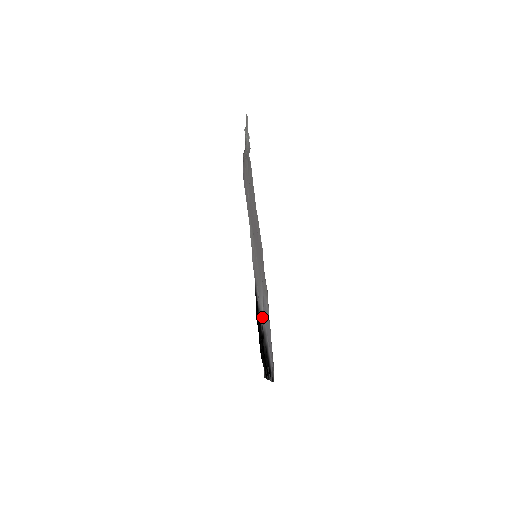
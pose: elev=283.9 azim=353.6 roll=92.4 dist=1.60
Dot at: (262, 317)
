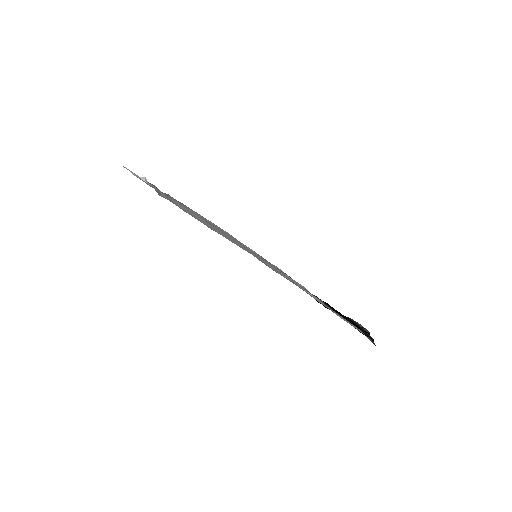
Dot at: occluded
